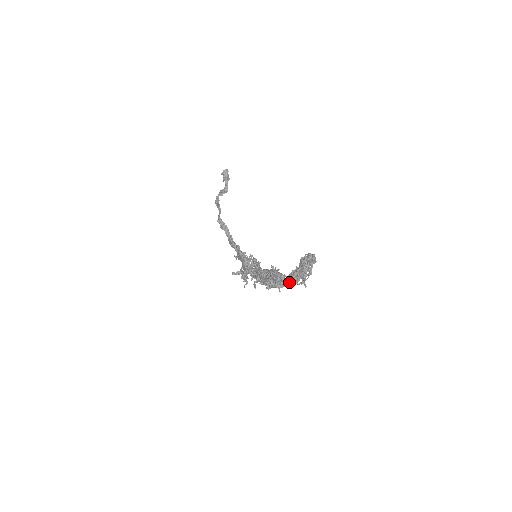
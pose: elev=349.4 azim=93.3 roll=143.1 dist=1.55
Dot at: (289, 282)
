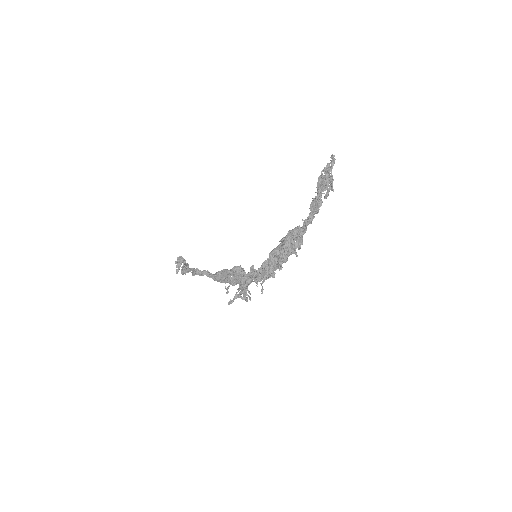
Dot at: (310, 220)
